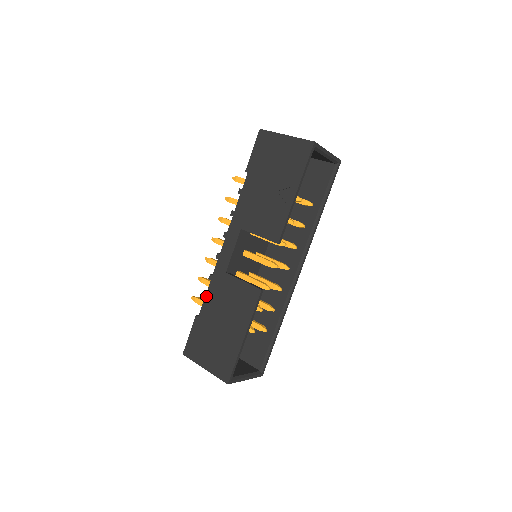
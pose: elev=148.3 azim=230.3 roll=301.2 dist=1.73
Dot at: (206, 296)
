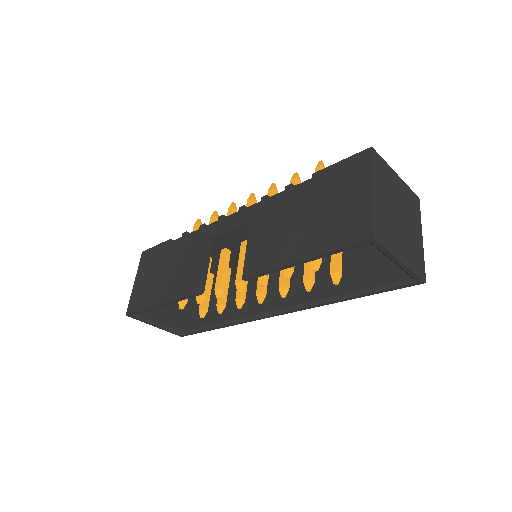
Dot at: (186, 236)
